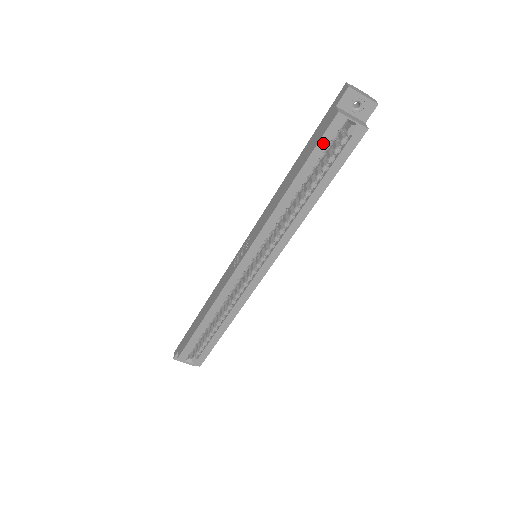
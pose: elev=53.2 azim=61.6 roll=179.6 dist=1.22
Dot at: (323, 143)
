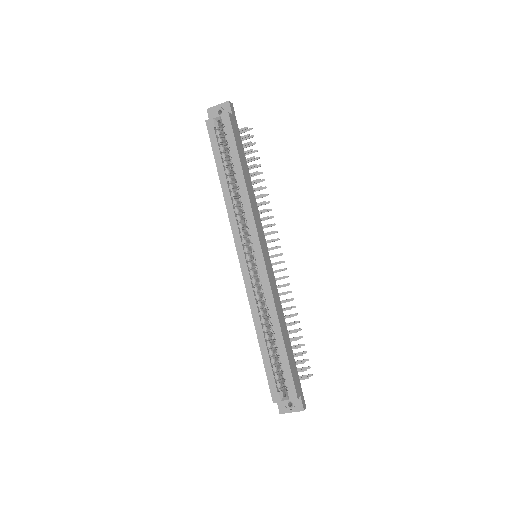
Dot at: (214, 142)
